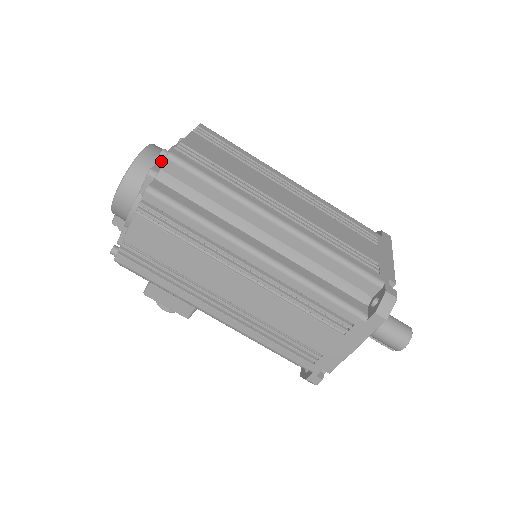
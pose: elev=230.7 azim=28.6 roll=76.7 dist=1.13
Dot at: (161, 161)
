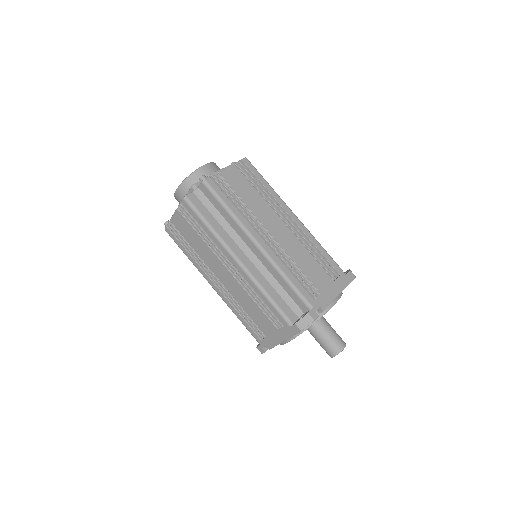
Dot at: occluded
